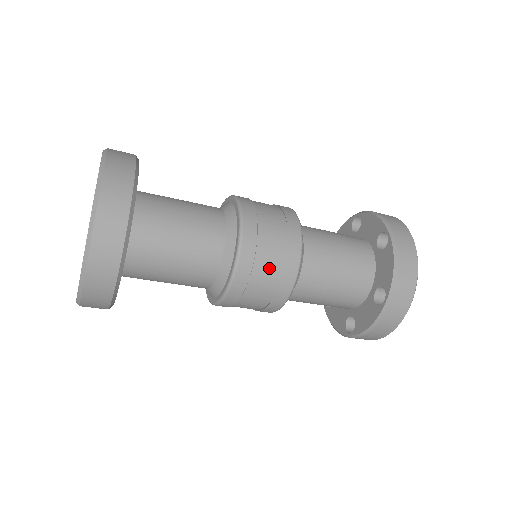
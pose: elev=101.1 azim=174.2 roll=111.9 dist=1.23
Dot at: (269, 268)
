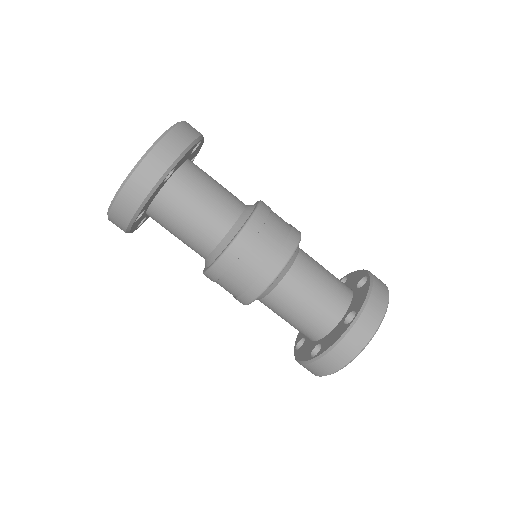
Dot at: (268, 244)
